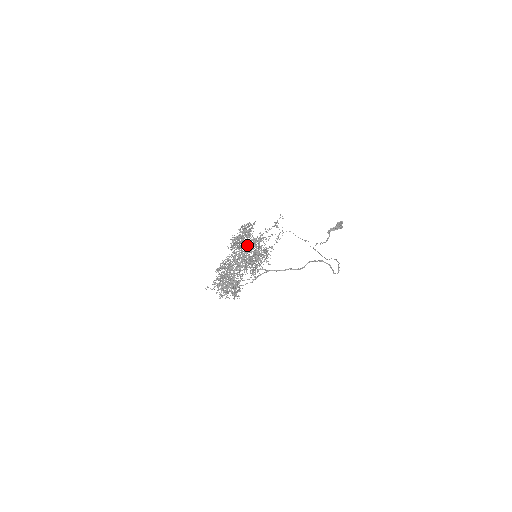
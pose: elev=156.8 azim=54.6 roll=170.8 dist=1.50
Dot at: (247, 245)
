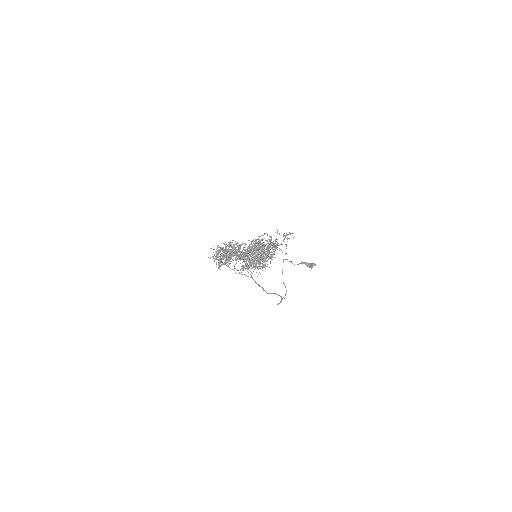
Dot at: occluded
